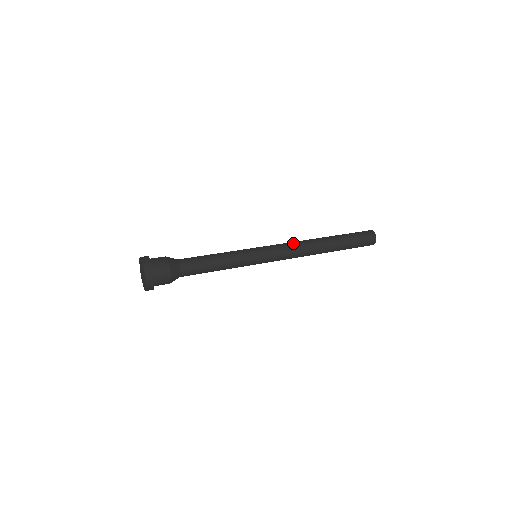
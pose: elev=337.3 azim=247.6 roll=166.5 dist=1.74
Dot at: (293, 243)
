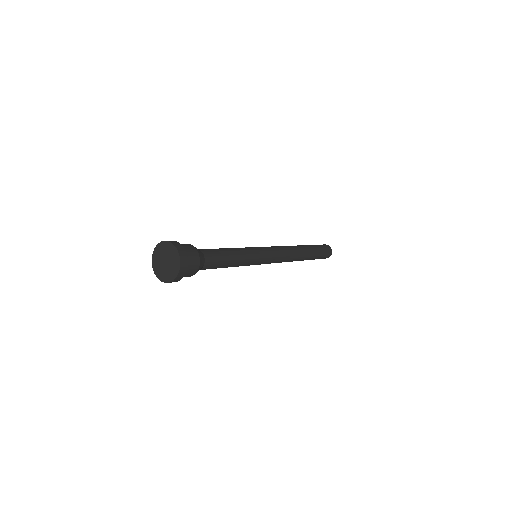
Dot at: (283, 247)
